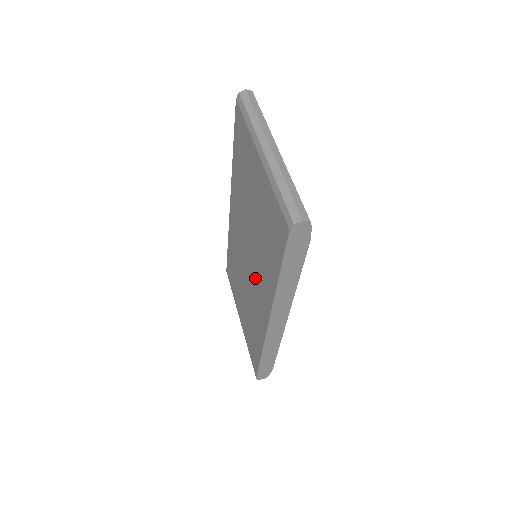
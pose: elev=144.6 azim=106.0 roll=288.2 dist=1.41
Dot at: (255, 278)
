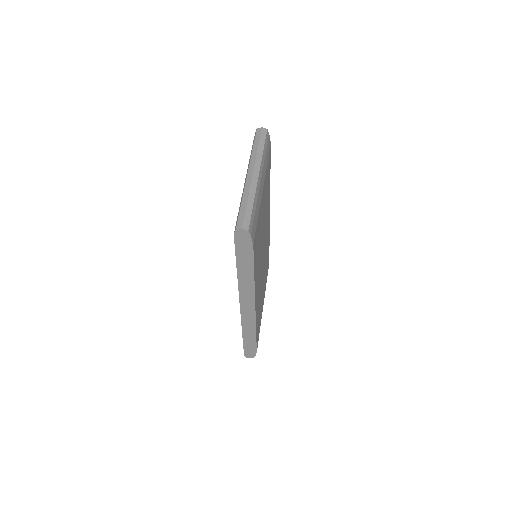
Dot at: occluded
